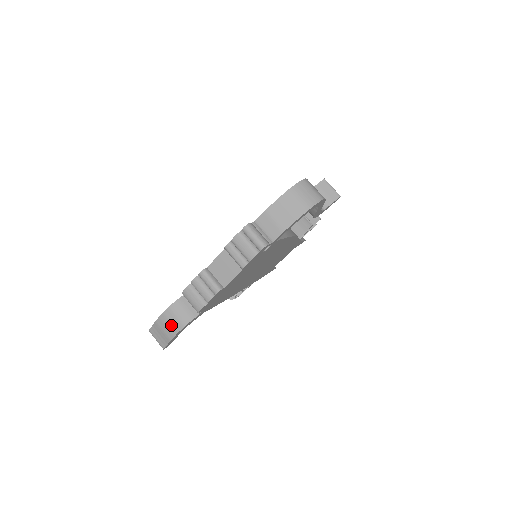
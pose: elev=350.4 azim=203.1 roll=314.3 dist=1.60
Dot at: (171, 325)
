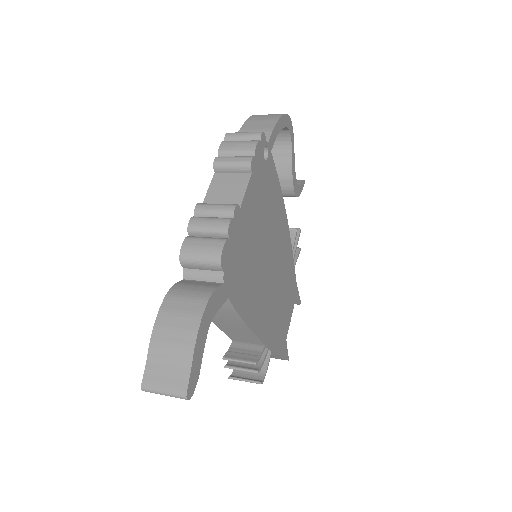
Dot at: (183, 316)
